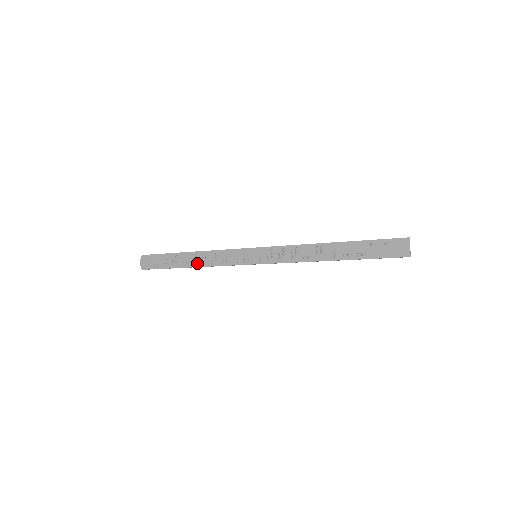
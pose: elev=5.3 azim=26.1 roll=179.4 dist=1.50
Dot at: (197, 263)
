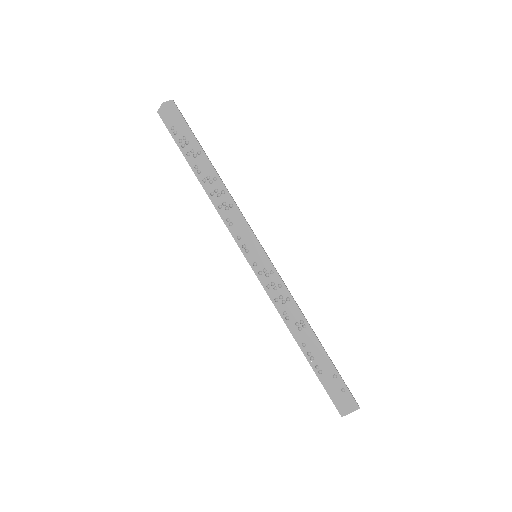
Dot at: (208, 186)
